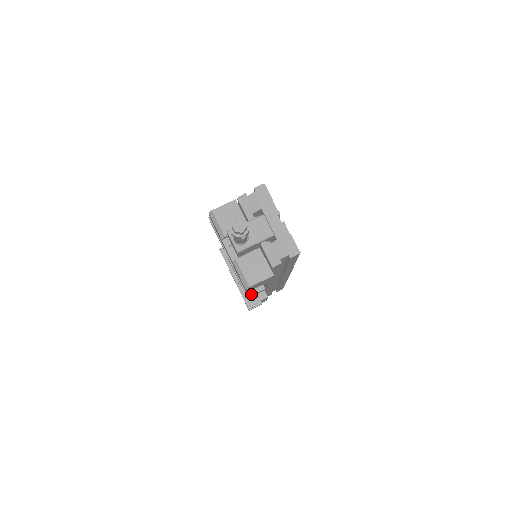
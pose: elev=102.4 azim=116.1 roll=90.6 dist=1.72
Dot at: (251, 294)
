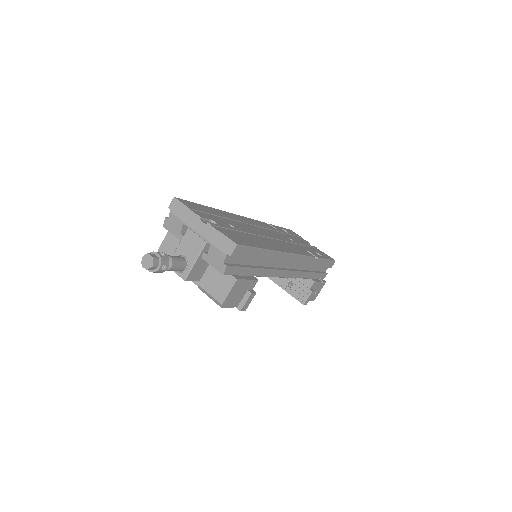
Dot at: (242, 306)
